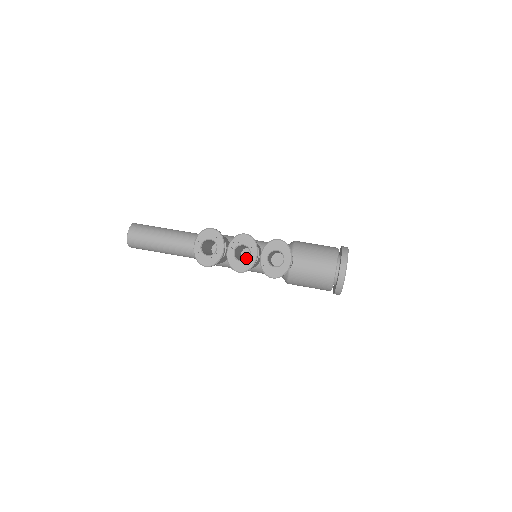
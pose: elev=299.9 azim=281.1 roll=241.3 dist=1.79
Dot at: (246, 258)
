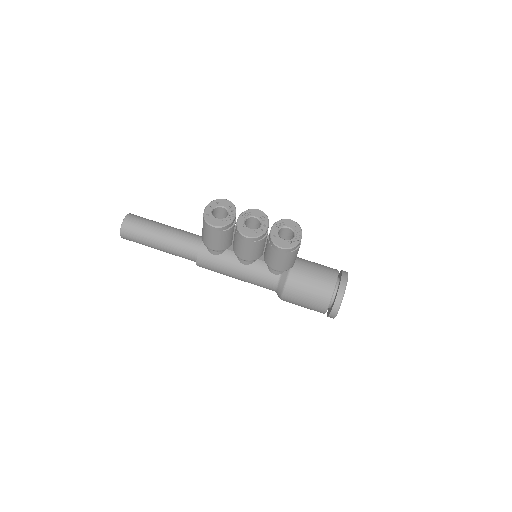
Dot at: occluded
